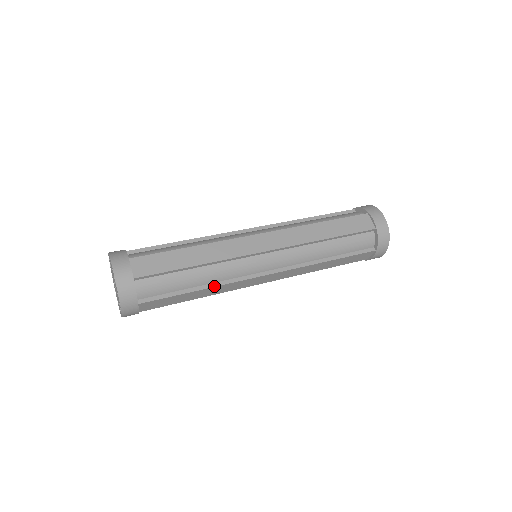
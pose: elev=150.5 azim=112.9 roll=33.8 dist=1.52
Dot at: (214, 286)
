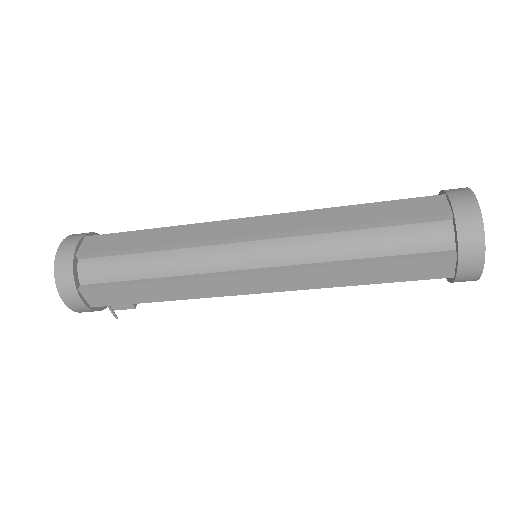
Dot at: (172, 280)
